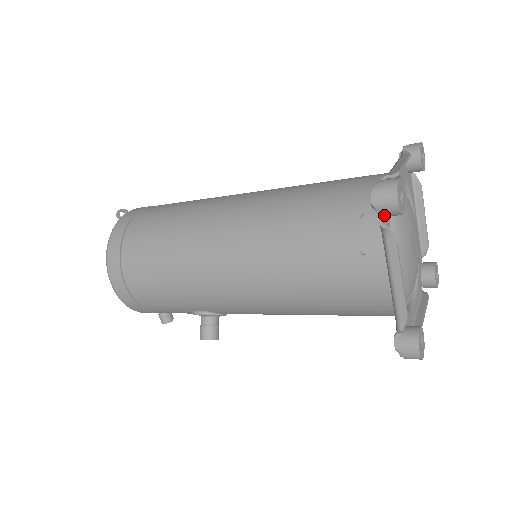
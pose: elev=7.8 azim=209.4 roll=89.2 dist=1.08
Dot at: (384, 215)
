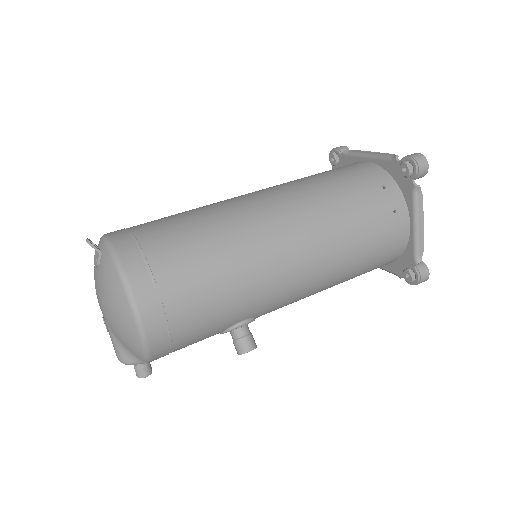
Dot at: (417, 178)
